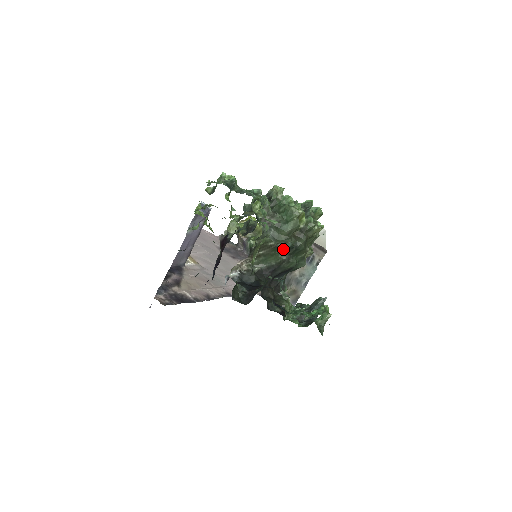
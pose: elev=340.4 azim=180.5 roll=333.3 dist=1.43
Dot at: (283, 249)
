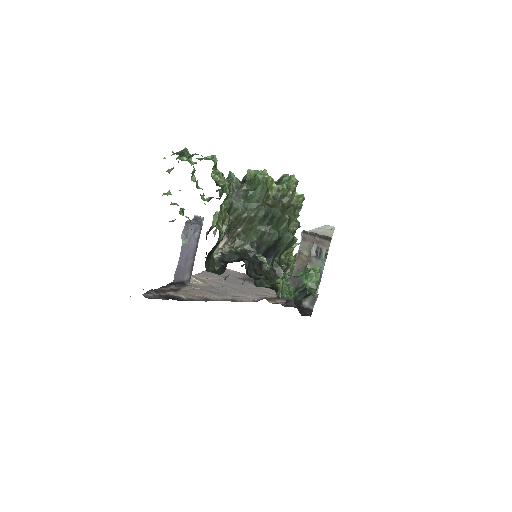
Dot at: (258, 219)
